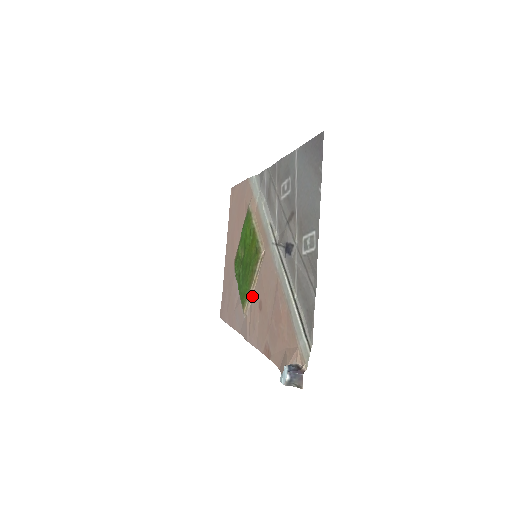
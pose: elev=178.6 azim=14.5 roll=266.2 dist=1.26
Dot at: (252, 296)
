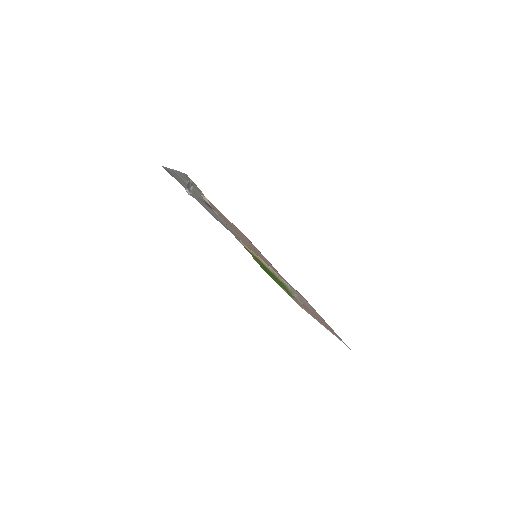
Dot at: (268, 266)
